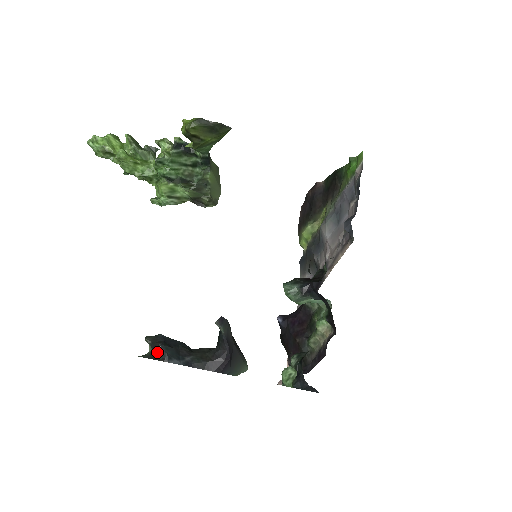
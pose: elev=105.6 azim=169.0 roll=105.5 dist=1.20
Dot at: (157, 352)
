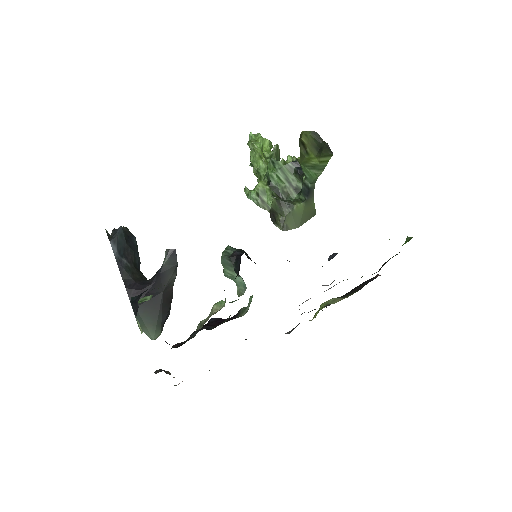
Dot at: (114, 231)
